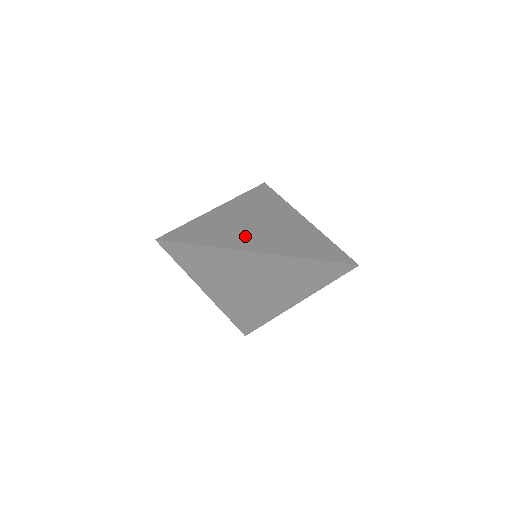
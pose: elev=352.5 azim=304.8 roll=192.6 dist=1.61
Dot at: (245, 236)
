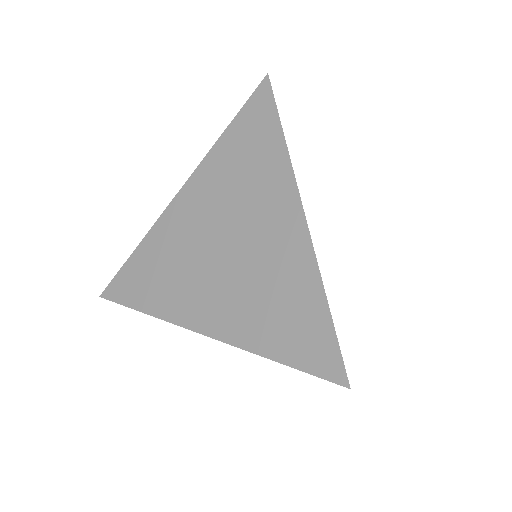
Dot at: (195, 286)
